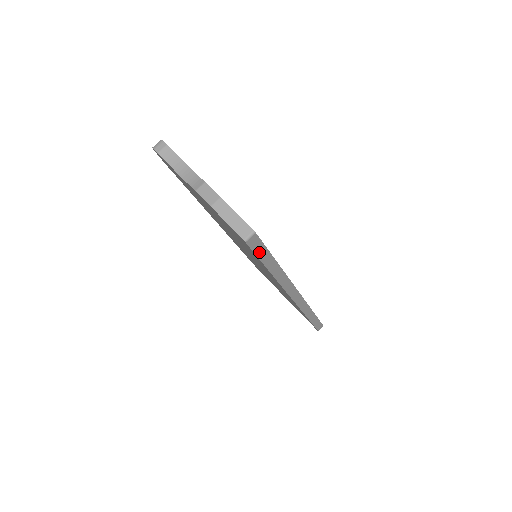
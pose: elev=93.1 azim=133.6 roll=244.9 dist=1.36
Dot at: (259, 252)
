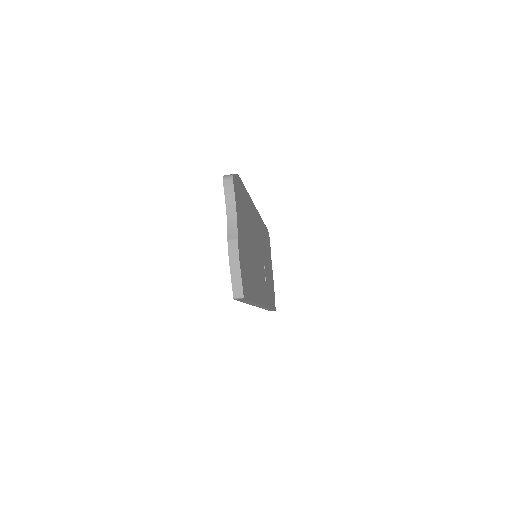
Dot at: (242, 300)
